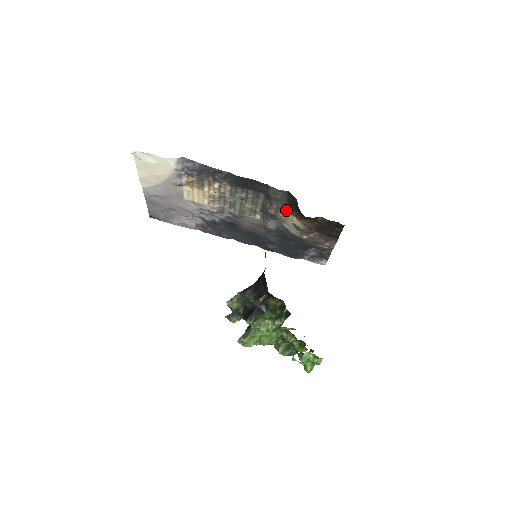
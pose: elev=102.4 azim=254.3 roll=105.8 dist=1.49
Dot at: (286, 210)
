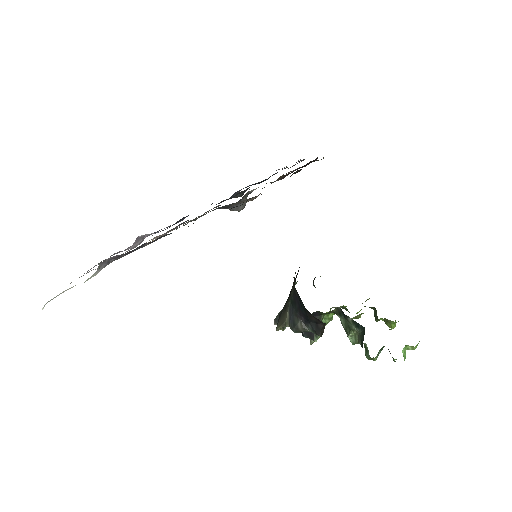
Dot at: (253, 197)
